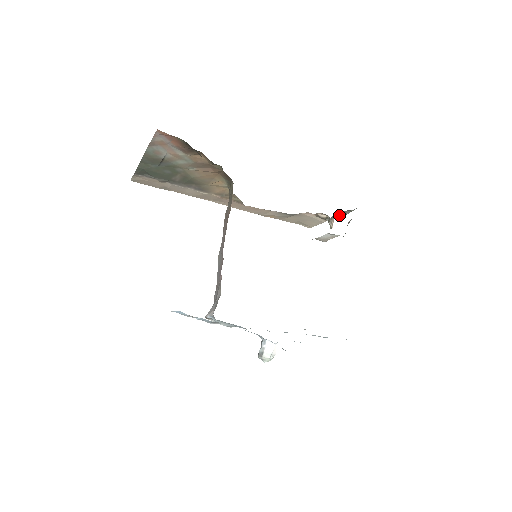
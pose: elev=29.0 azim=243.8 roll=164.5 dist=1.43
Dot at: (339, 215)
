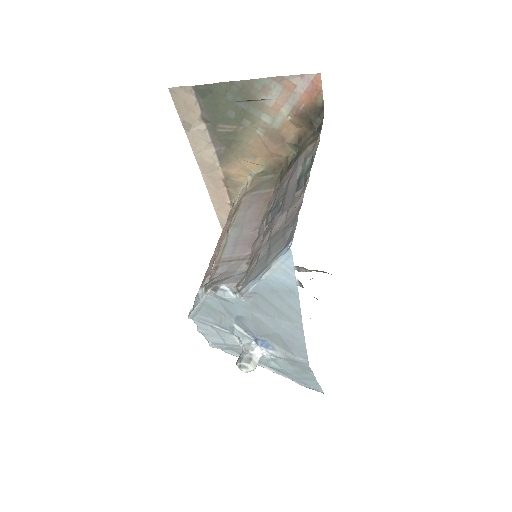
Dot at: occluded
